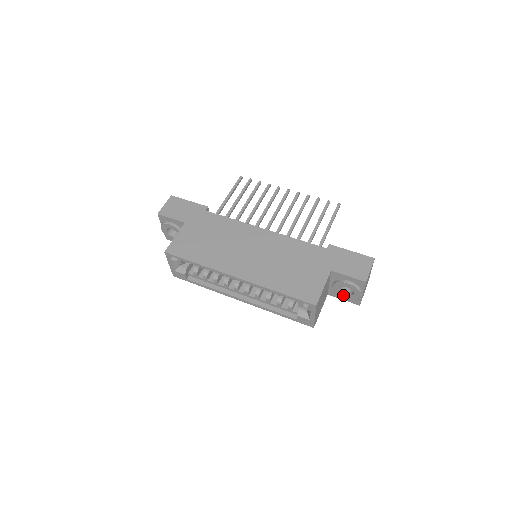
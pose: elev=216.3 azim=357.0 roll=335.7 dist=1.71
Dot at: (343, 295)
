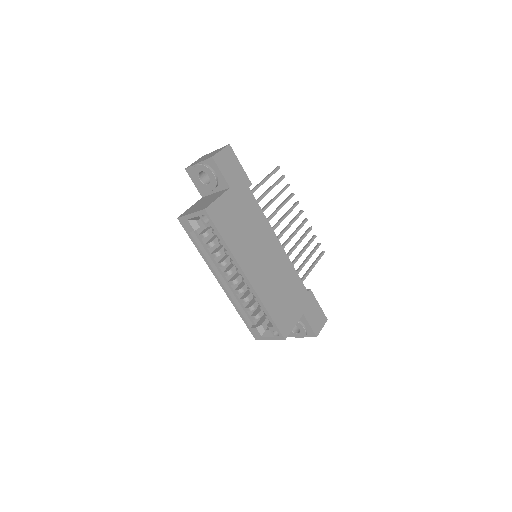
Dot at: occluded
